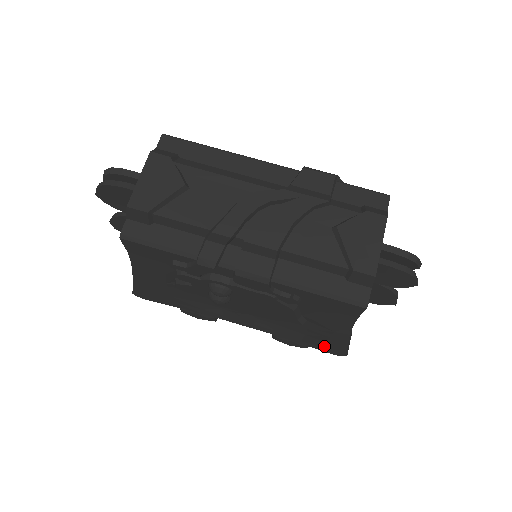
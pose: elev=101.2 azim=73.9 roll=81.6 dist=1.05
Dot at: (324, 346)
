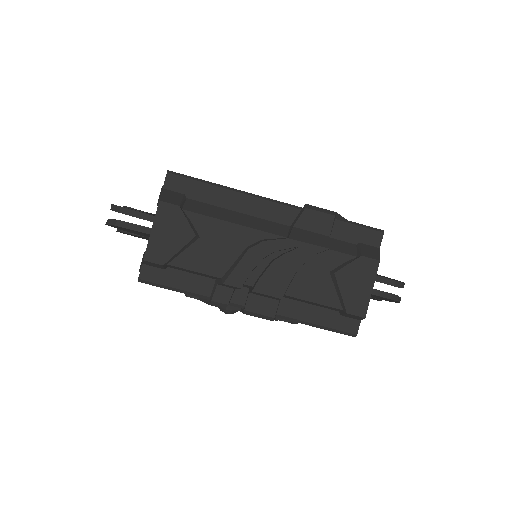
Dot at: occluded
